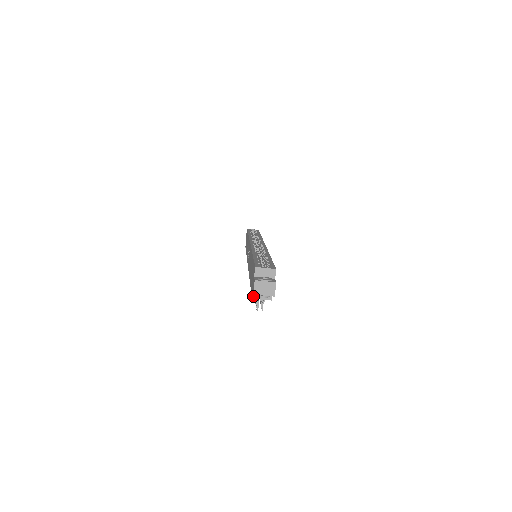
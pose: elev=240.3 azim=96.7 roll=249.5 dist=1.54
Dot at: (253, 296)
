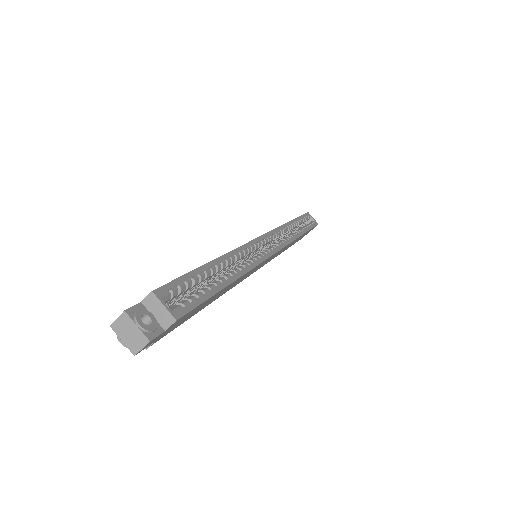
Dot at: occluded
